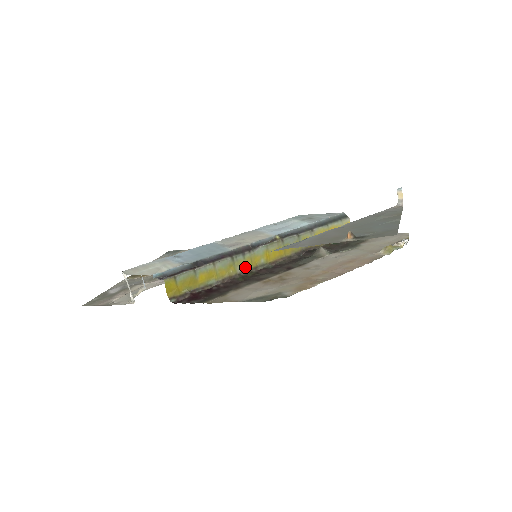
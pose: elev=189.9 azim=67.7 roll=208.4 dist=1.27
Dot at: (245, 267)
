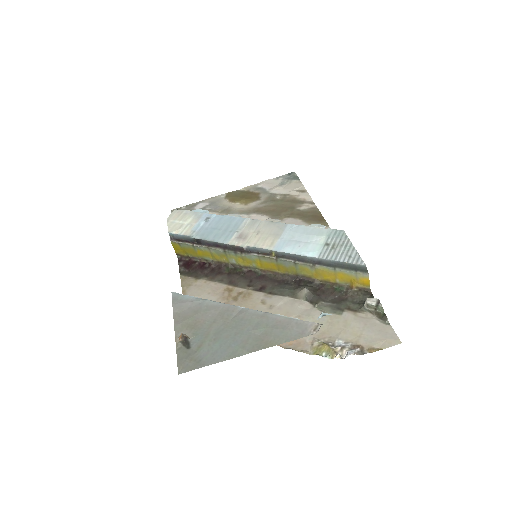
Dot at: (237, 262)
